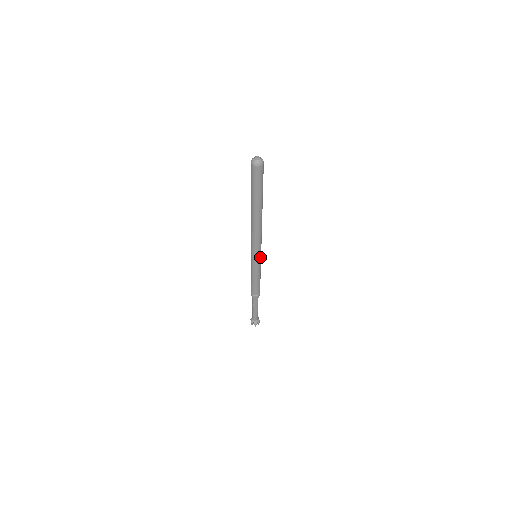
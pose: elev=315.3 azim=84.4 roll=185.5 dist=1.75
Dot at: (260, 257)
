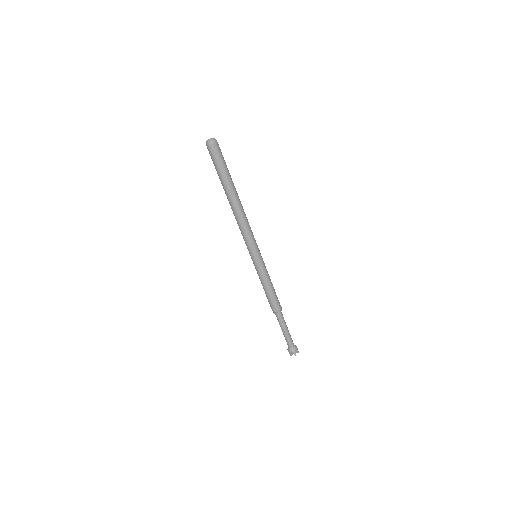
Dot at: (260, 254)
